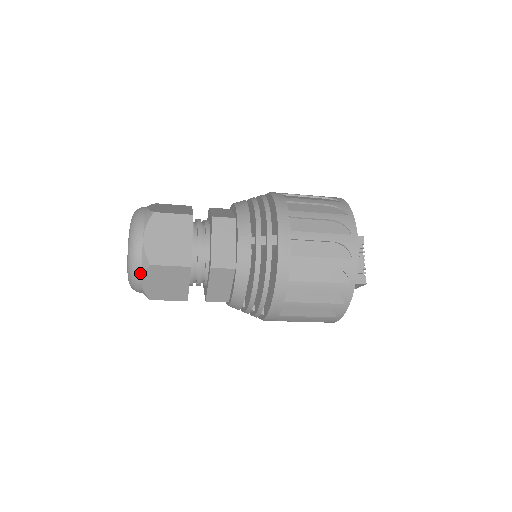
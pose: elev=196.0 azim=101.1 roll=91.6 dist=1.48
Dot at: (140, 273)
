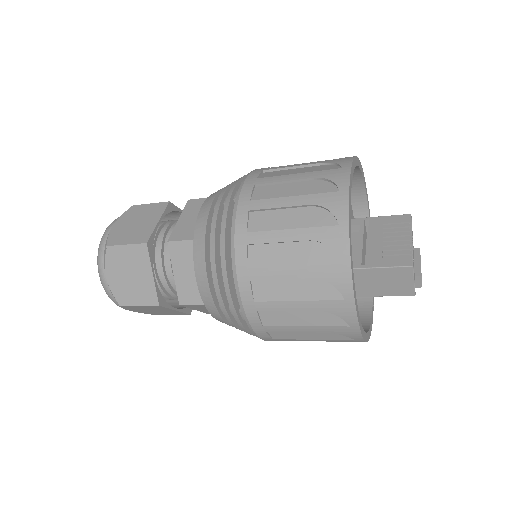
Dot at: (103, 263)
